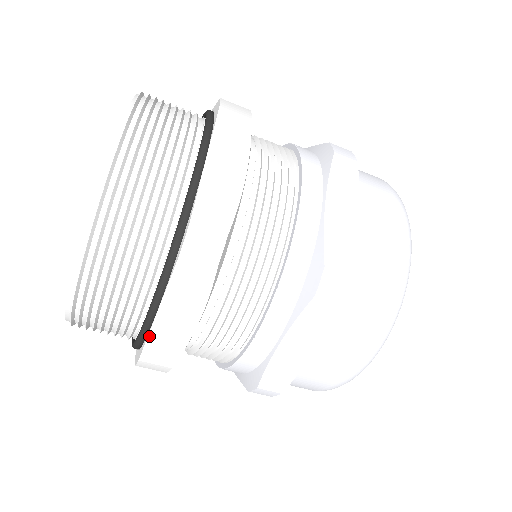
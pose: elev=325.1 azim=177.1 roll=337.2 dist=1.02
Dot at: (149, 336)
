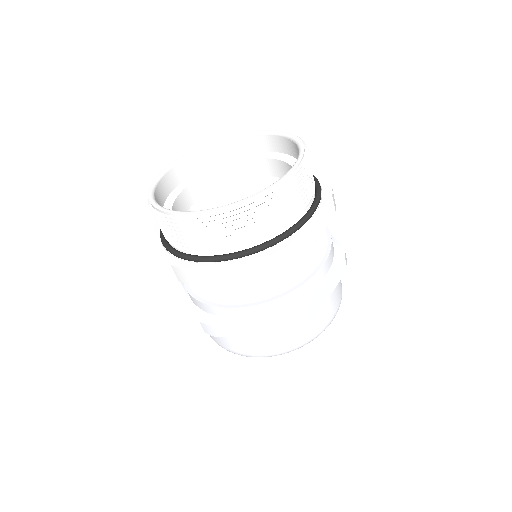
Dot at: (205, 266)
